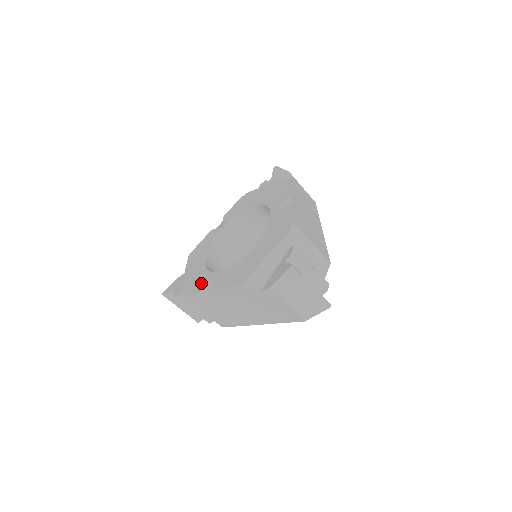
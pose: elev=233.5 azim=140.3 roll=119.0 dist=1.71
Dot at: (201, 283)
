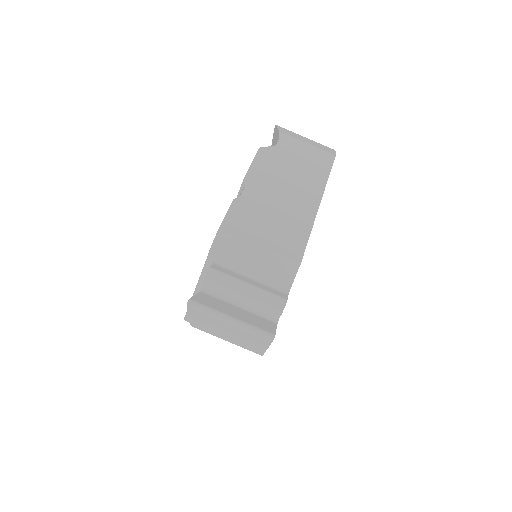
Dot at: occluded
